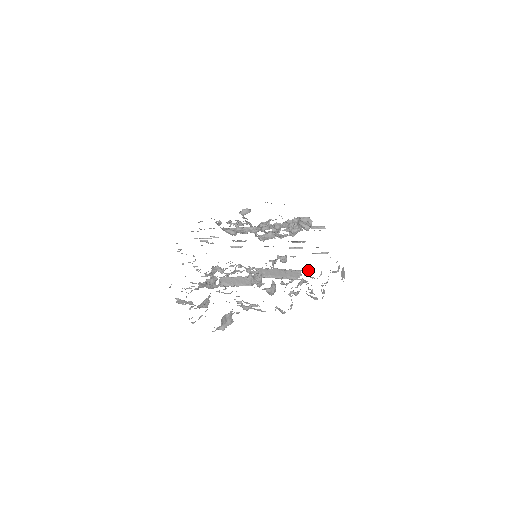
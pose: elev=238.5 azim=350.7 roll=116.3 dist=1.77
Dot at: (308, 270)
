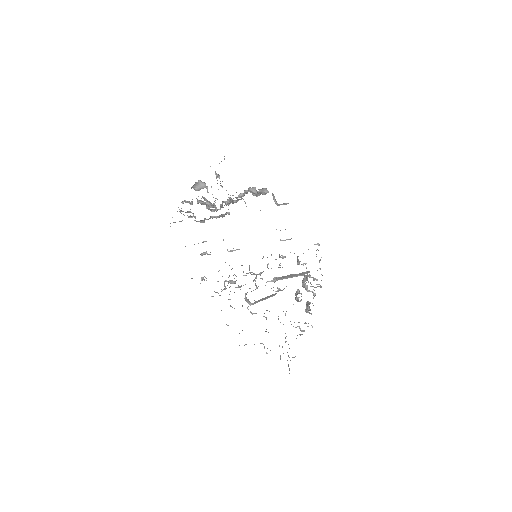
Dot at: (306, 263)
